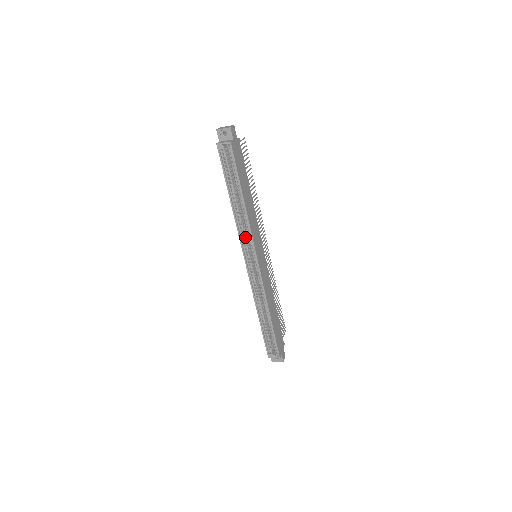
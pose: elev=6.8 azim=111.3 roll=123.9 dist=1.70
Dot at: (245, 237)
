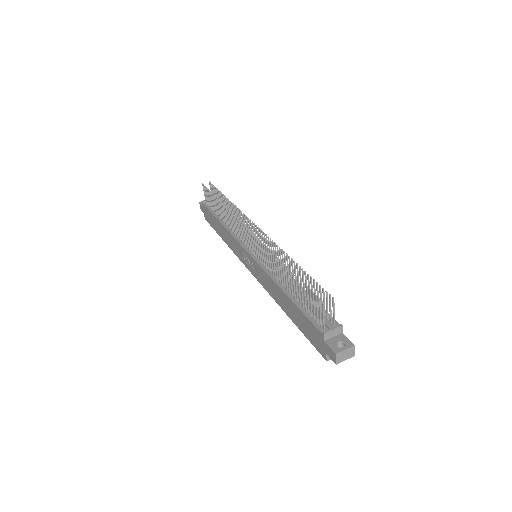
Dot at: occluded
